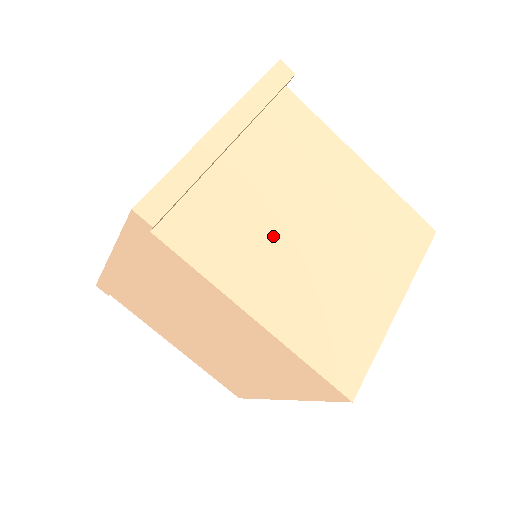
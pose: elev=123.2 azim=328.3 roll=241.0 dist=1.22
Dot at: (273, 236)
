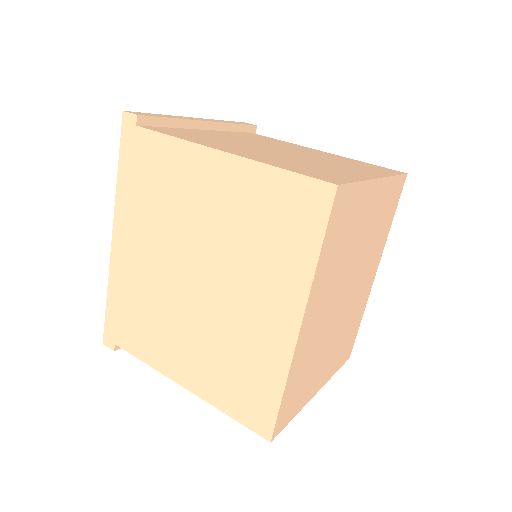
Dot at: (241, 145)
